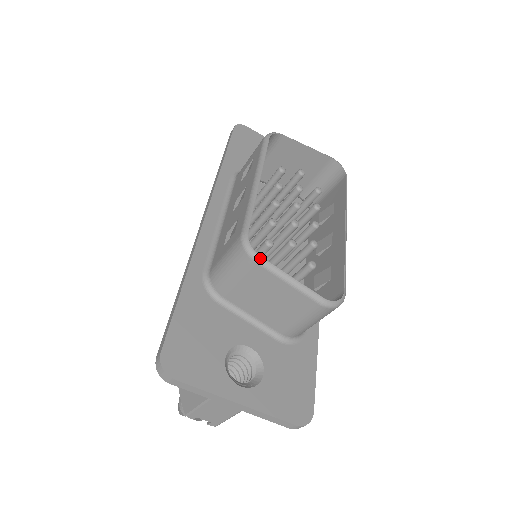
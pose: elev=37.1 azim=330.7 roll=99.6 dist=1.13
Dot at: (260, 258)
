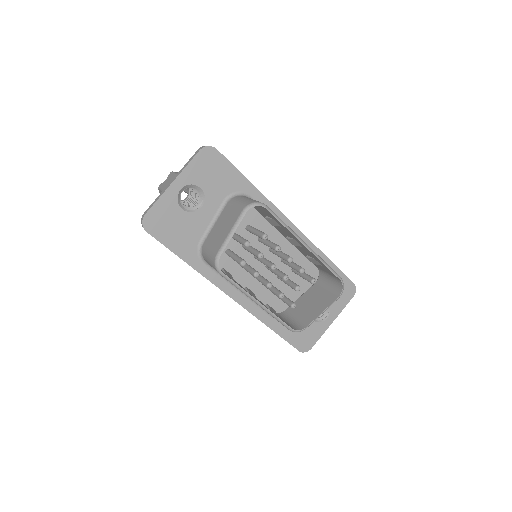
Dot at: occluded
